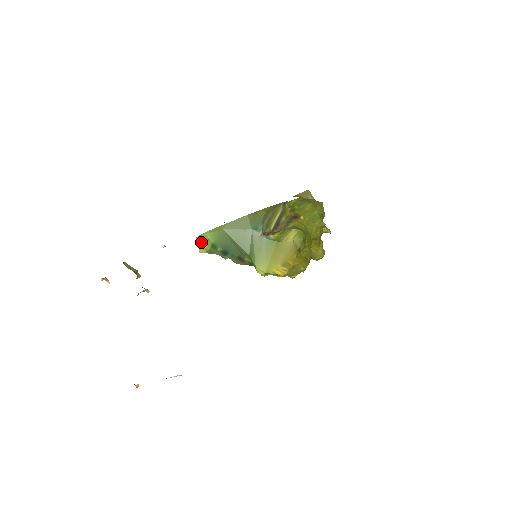
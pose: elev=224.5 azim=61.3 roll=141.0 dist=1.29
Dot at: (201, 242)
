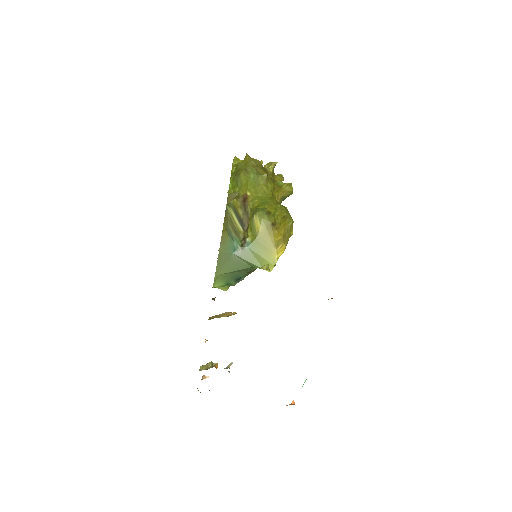
Dot at: (218, 287)
